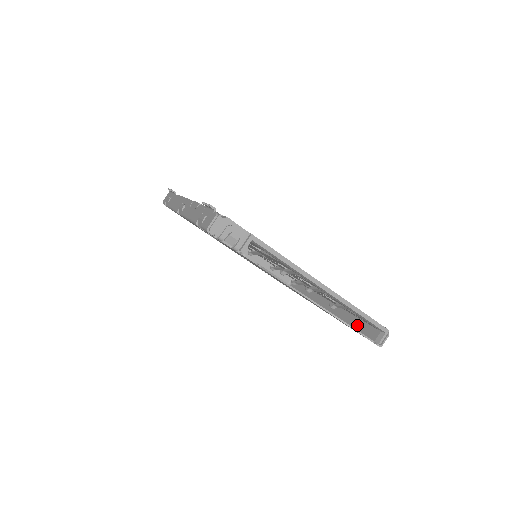
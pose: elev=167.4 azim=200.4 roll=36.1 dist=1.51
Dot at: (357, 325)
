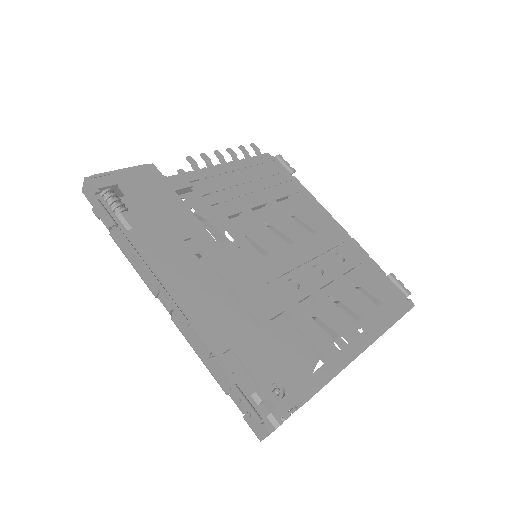
Dot at: occluded
